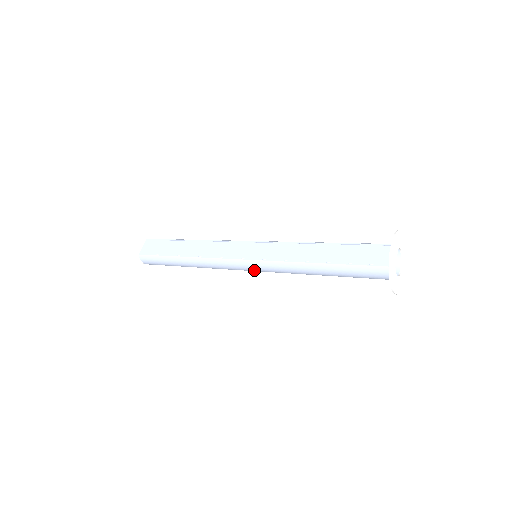
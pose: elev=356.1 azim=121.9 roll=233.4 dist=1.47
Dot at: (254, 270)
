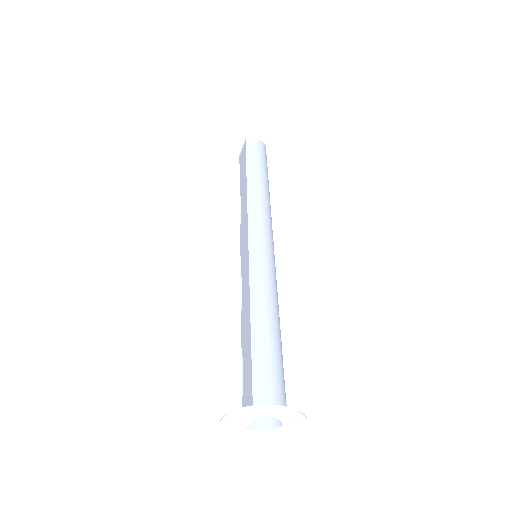
Dot at: occluded
